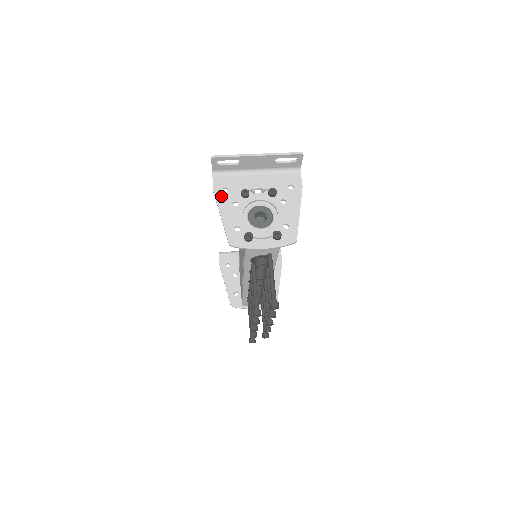
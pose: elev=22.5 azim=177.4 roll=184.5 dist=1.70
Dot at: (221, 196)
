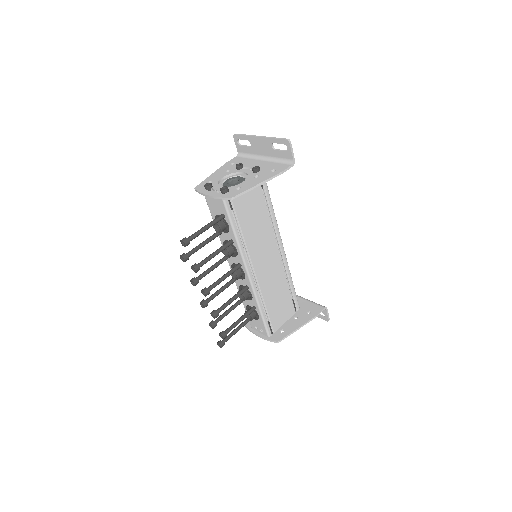
Dot at: (226, 166)
